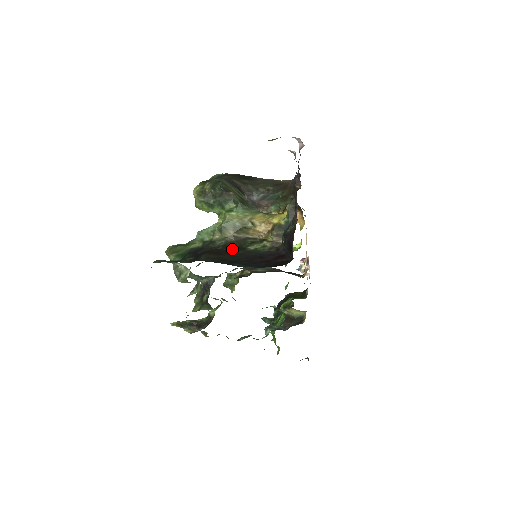
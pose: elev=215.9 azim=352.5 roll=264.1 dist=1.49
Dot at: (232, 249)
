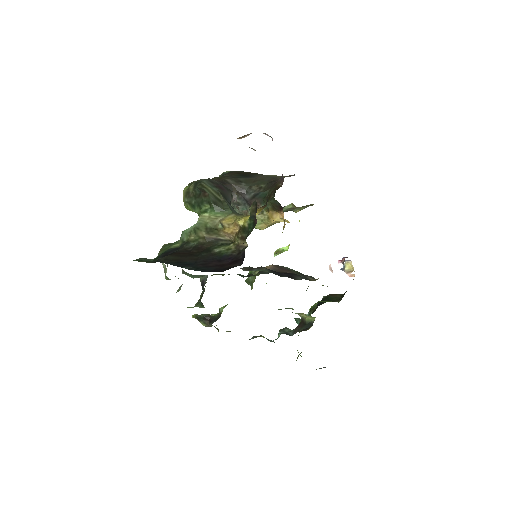
Dot at: (200, 251)
